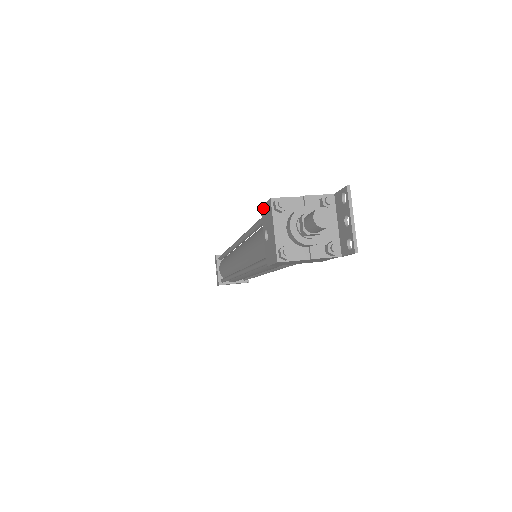
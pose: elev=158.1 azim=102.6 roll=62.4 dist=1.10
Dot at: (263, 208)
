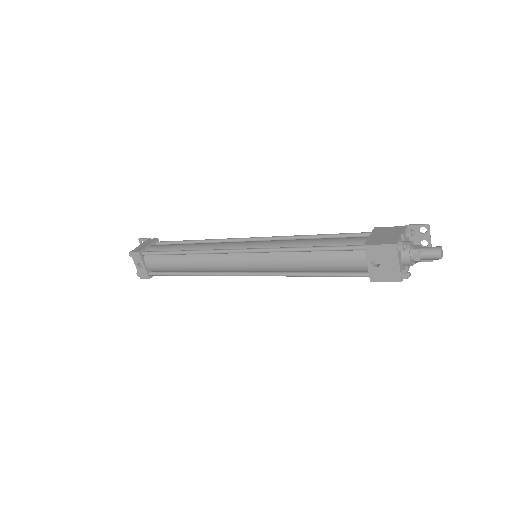
Dot at: (373, 246)
